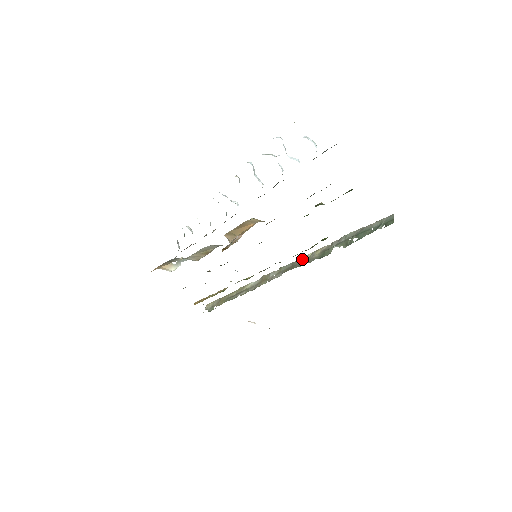
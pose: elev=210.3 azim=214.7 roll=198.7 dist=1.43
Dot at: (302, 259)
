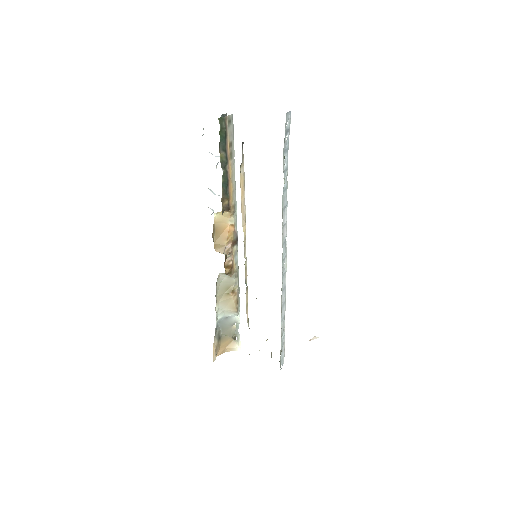
Dot at: (285, 224)
